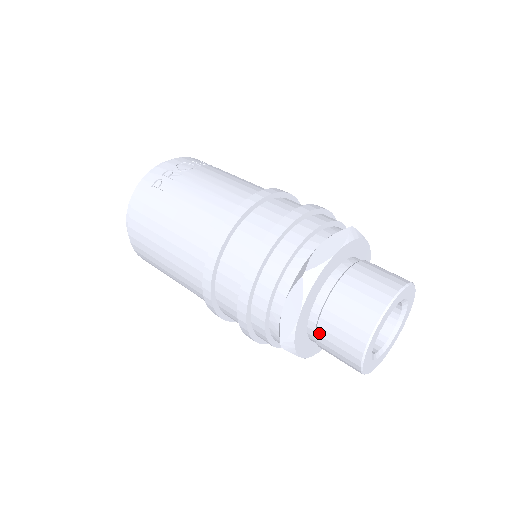
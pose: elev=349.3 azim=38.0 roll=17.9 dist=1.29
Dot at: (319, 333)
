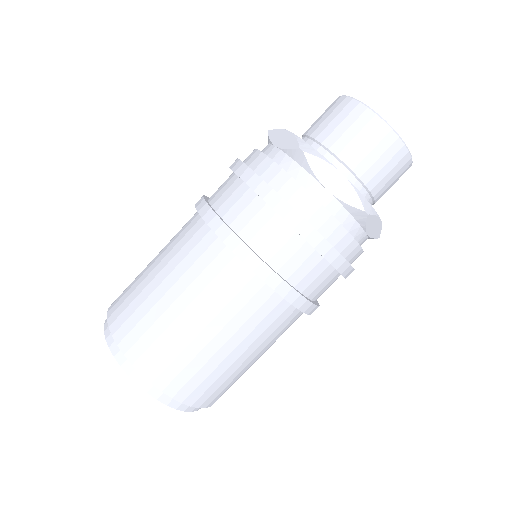
Dot at: (322, 139)
